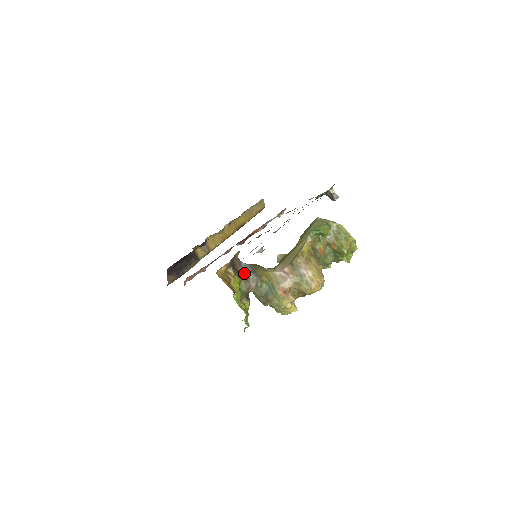
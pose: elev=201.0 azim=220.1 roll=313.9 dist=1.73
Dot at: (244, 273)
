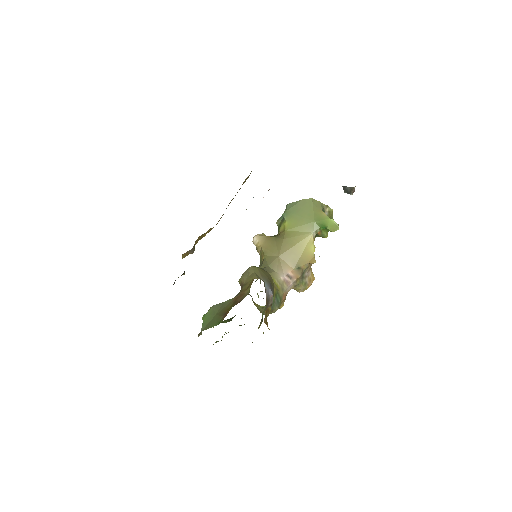
Dot at: (267, 296)
